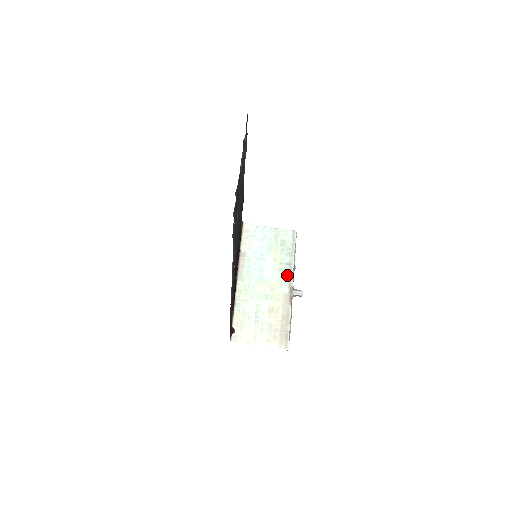
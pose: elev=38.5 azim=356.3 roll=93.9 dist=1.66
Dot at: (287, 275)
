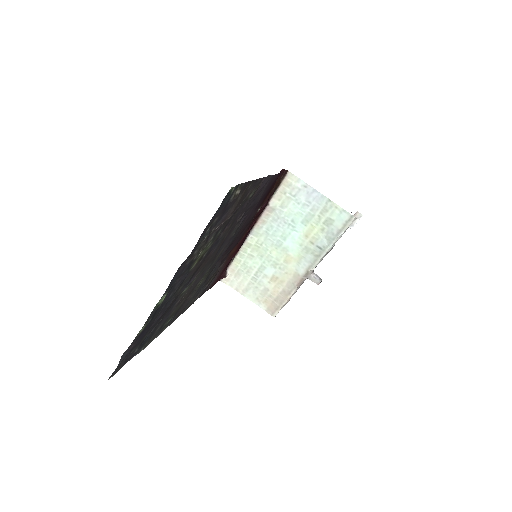
Dot at: (311, 258)
